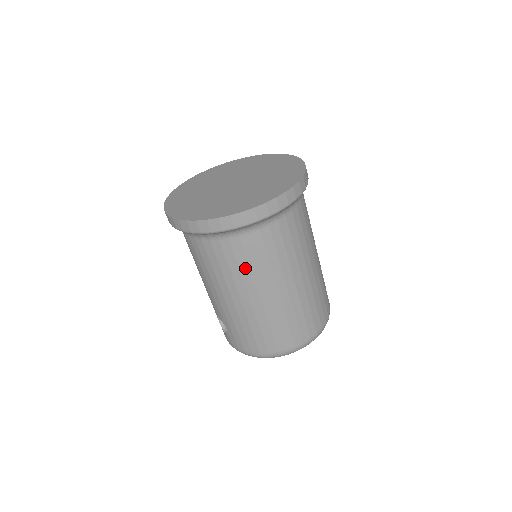
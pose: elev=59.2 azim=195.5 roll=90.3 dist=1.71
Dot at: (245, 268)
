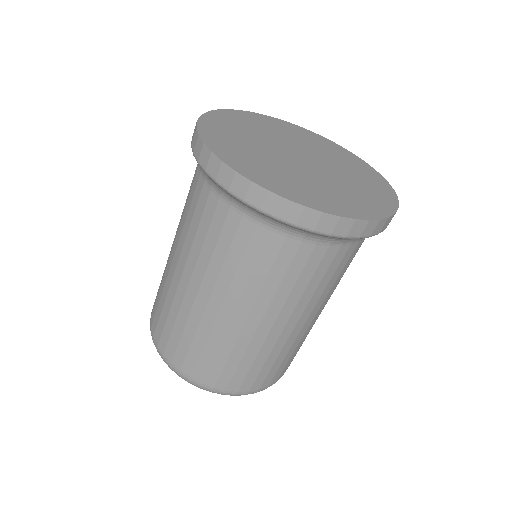
Dot at: (193, 230)
